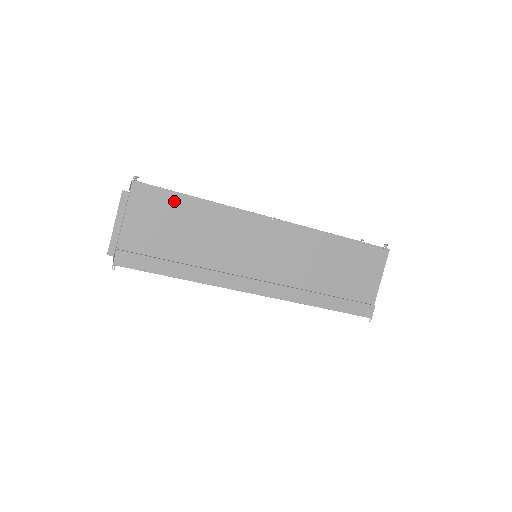
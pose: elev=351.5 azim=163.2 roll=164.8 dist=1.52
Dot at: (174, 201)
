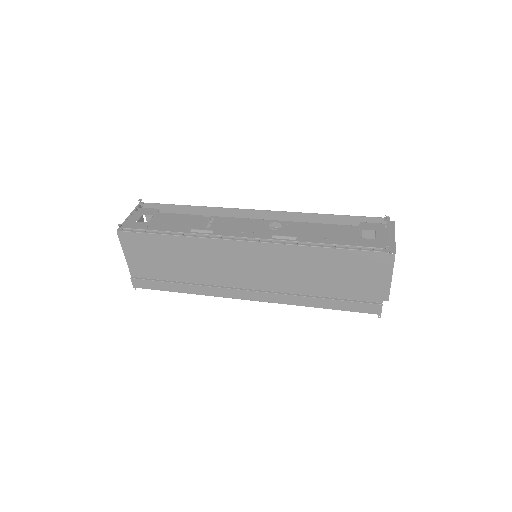
Dot at: (153, 240)
